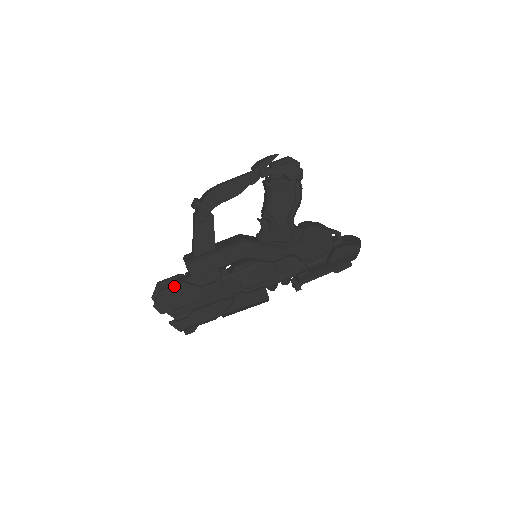
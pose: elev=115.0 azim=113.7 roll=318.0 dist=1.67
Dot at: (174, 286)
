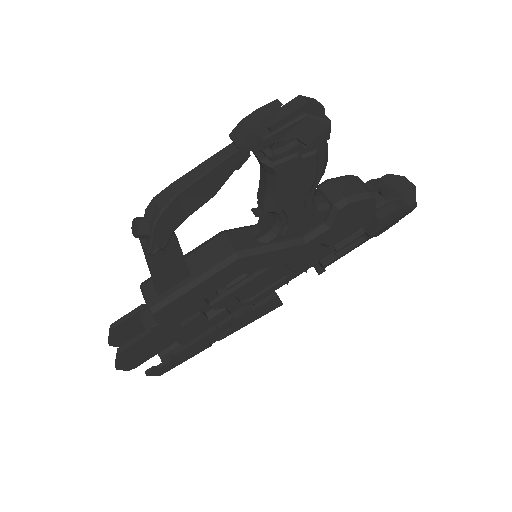
Dot at: (139, 341)
